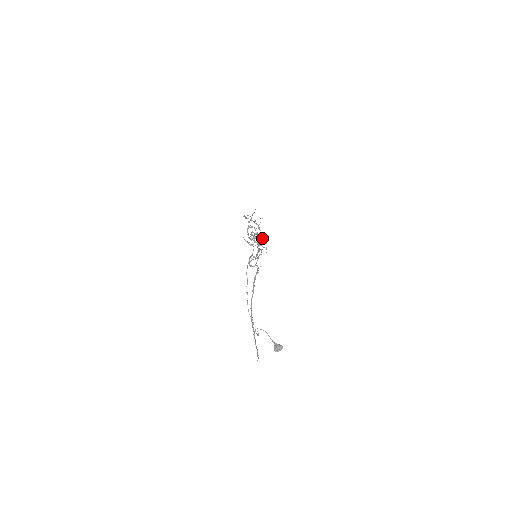
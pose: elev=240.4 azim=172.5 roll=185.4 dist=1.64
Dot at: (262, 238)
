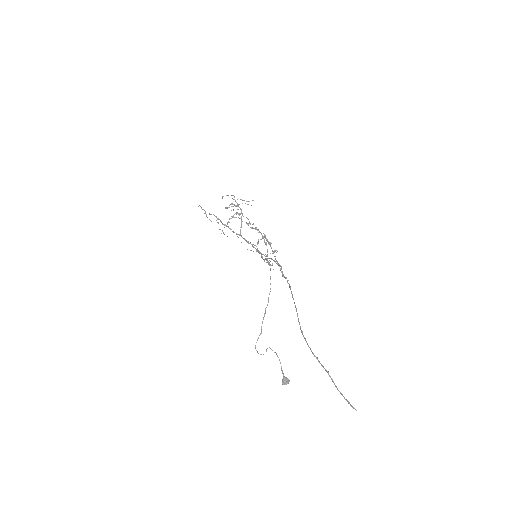
Dot at: occluded
